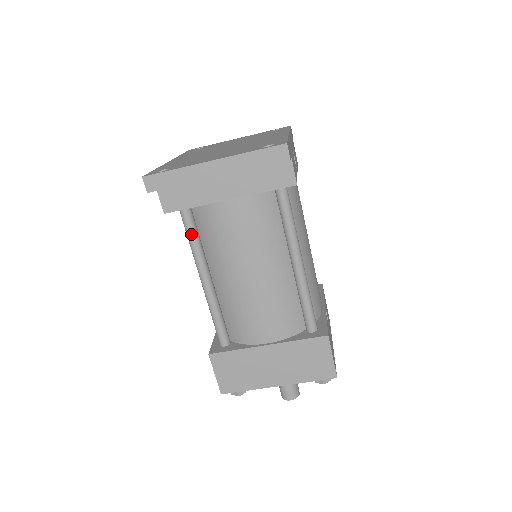
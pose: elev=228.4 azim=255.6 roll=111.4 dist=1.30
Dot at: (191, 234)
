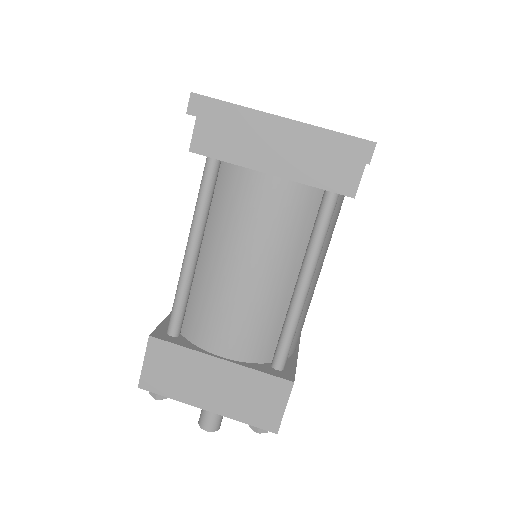
Dot at: (205, 191)
